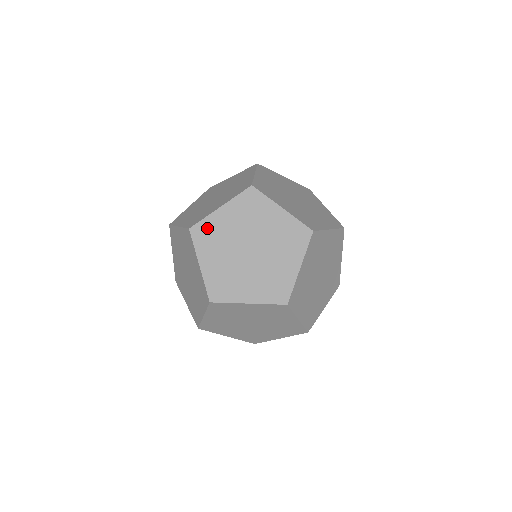
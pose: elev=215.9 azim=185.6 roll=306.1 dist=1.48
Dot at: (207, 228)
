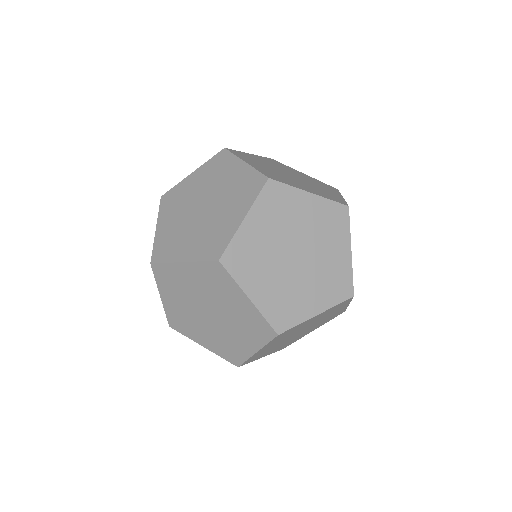
Dot at: (283, 196)
